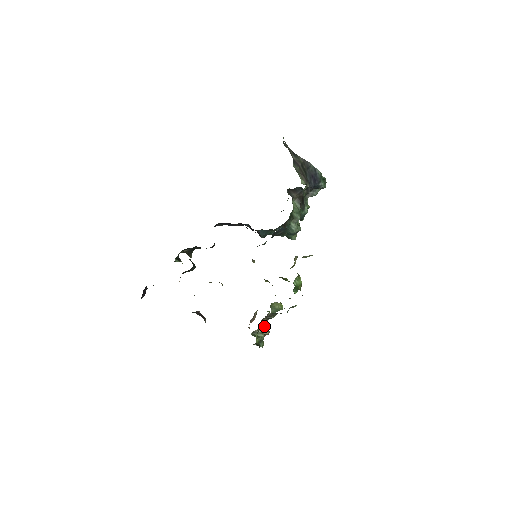
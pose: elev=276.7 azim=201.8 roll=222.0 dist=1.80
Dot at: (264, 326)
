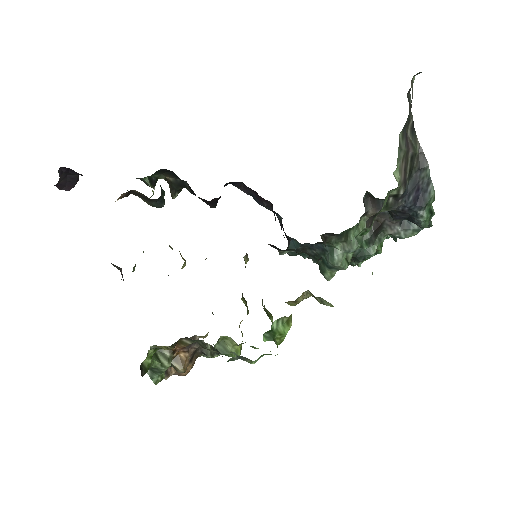
Dot at: (184, 354)
